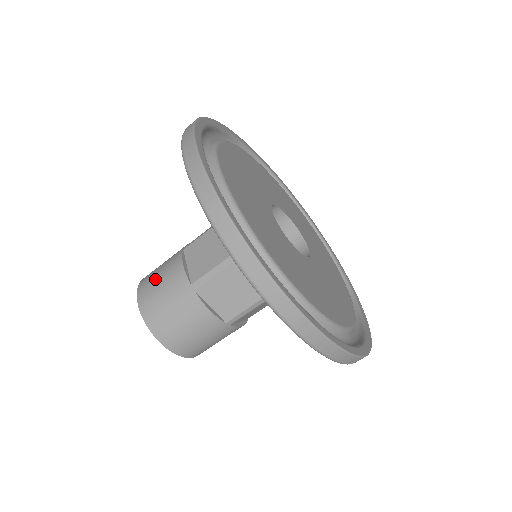
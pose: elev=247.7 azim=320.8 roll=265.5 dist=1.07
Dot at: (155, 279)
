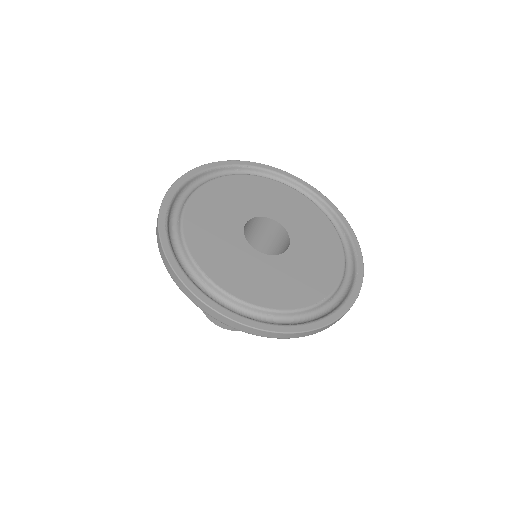
Dot at: occluded
